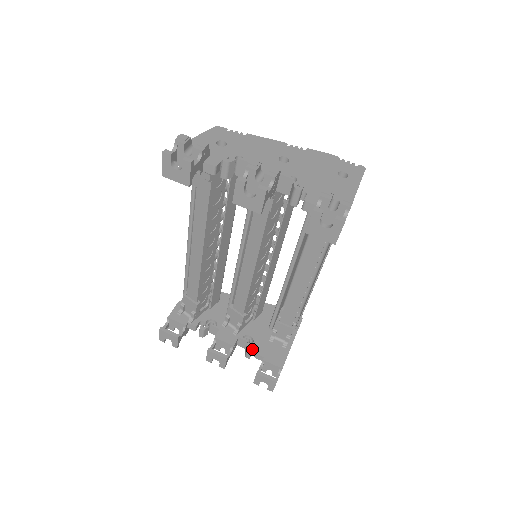
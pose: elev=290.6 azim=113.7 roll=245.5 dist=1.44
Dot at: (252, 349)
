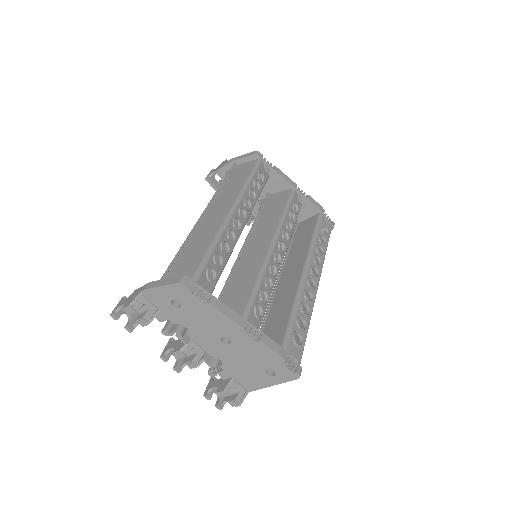
Dot at: occluded
